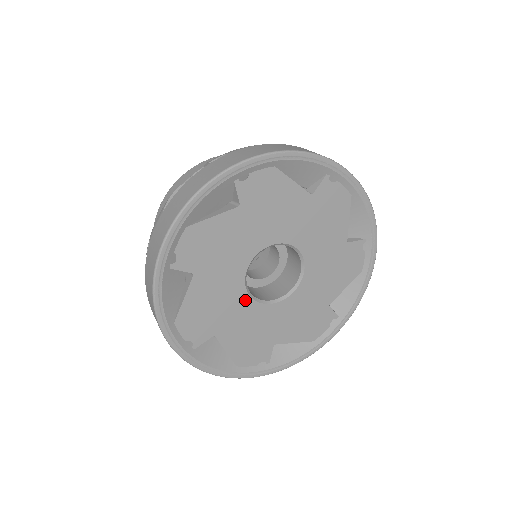
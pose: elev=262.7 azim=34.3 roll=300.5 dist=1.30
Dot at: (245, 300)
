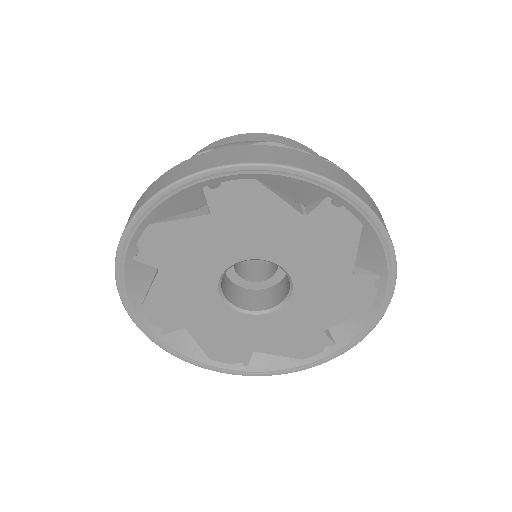
Dot at: (213, 276)
